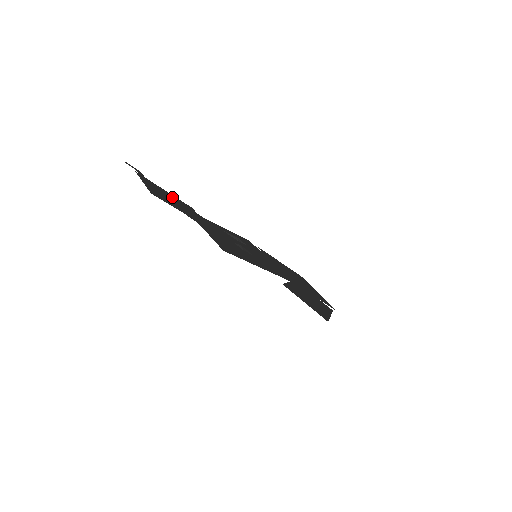
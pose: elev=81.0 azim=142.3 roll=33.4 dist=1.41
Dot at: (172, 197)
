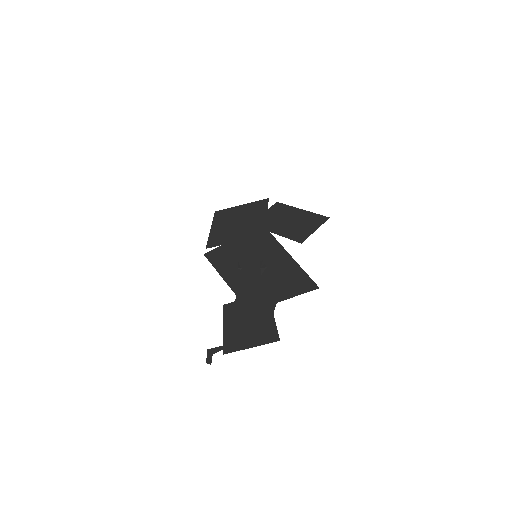
Dot at: (234, 323)
